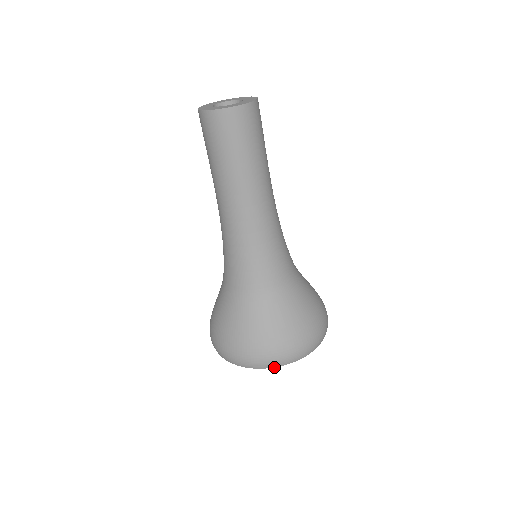
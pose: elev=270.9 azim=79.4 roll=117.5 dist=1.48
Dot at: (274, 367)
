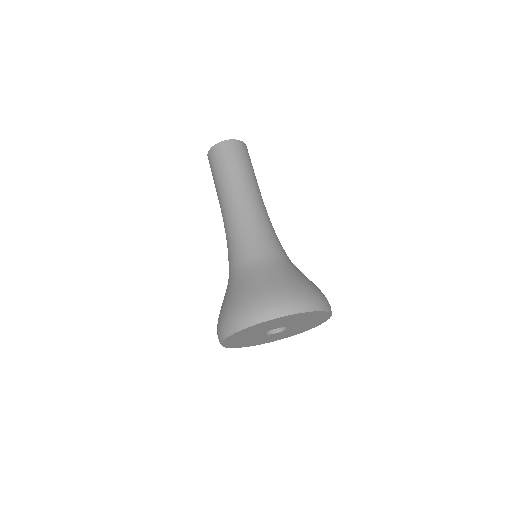
Dot at: (287, 315)
